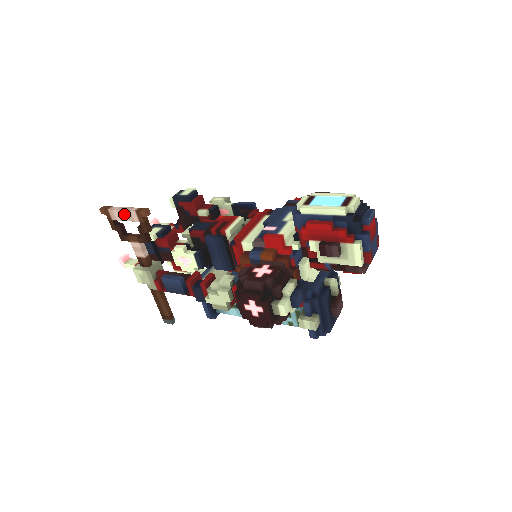
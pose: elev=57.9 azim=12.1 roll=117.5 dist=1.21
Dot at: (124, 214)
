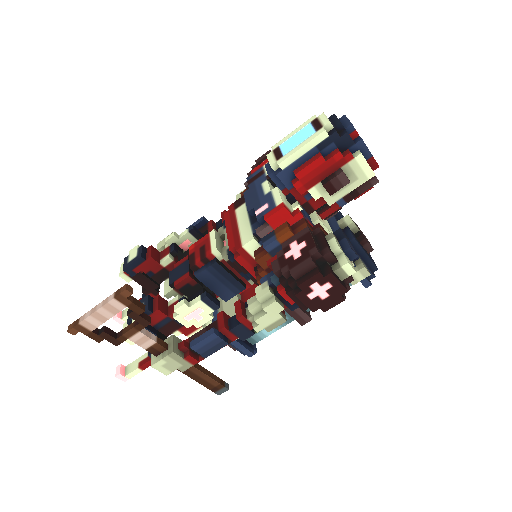
Dot at: (102, 313)
